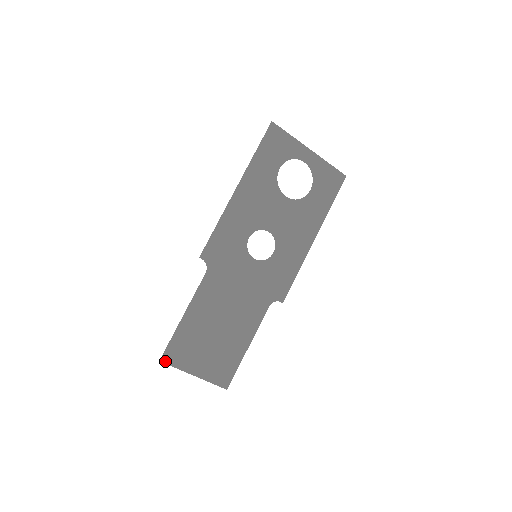
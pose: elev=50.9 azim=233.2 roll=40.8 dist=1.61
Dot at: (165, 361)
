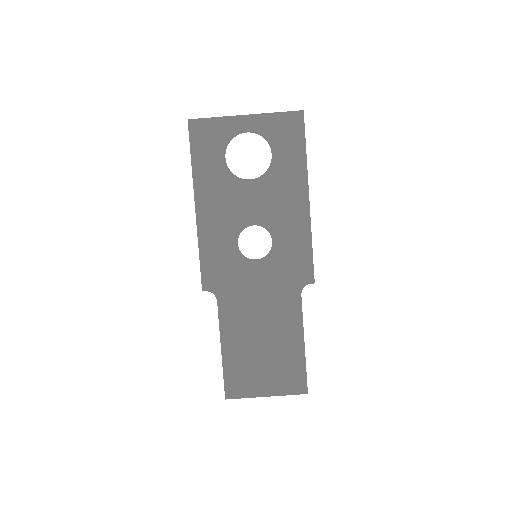
Dot at: (230, 397)
